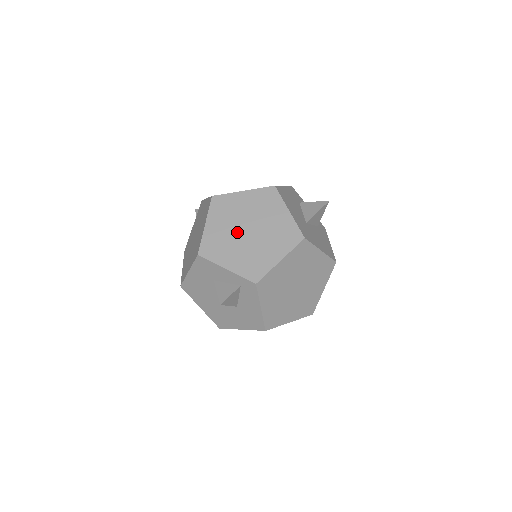
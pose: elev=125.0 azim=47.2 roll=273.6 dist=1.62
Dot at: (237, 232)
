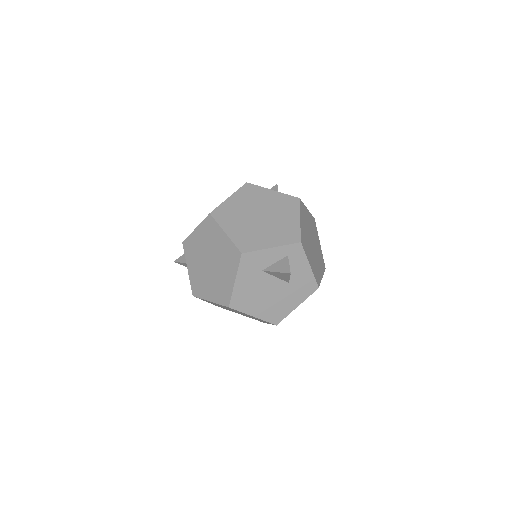
Dot at: (253, 222)
